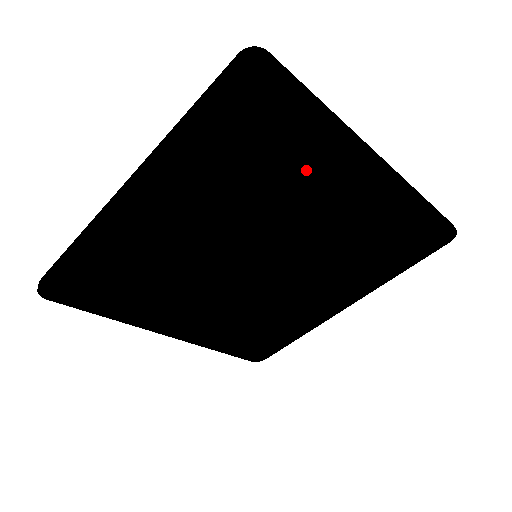
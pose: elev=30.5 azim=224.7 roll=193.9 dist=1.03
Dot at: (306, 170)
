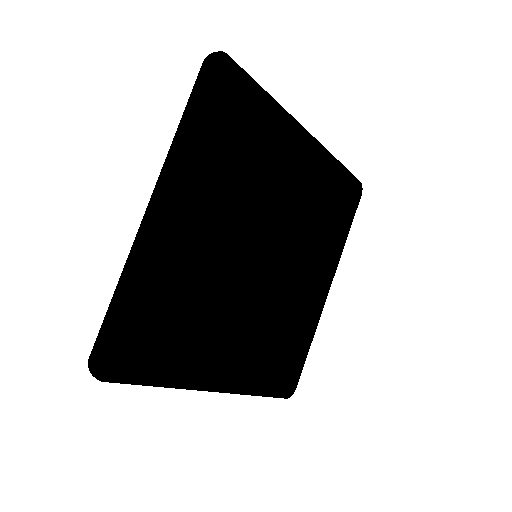
Dot at: (268, 148)
